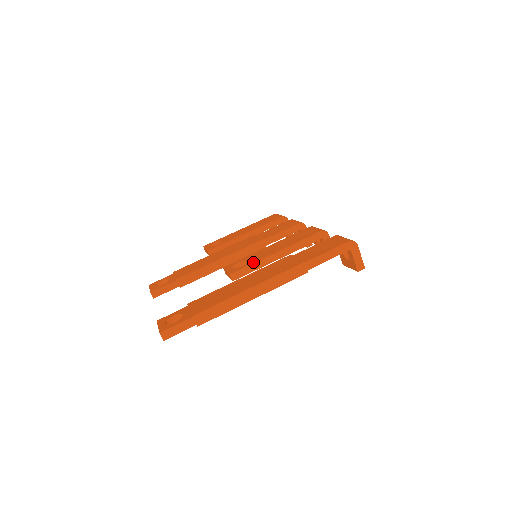
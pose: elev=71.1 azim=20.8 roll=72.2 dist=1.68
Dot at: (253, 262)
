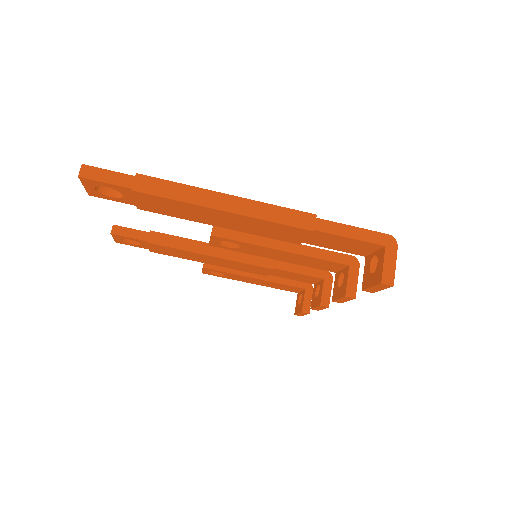
Dot at: occluded
